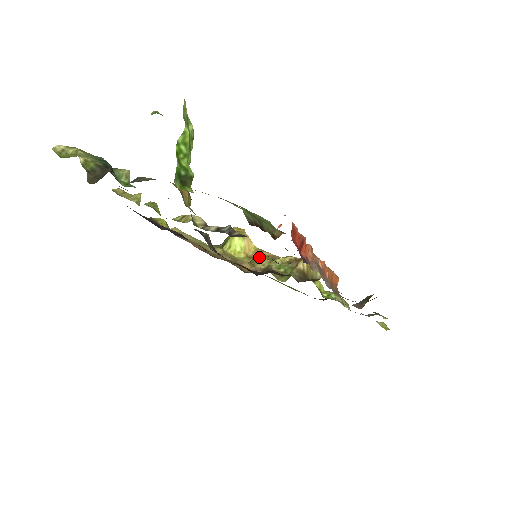
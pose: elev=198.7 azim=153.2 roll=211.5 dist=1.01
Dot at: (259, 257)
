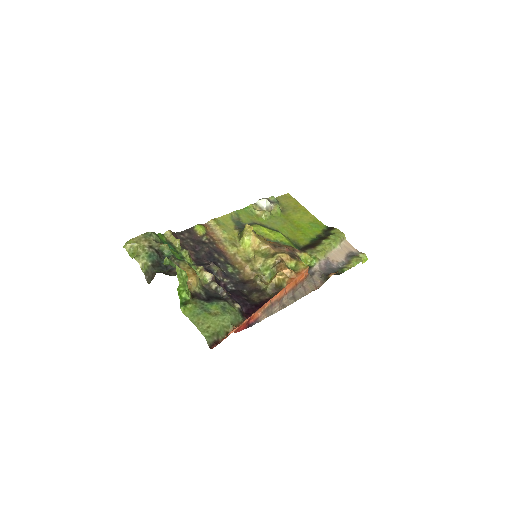
Dot at: (260, 252)
